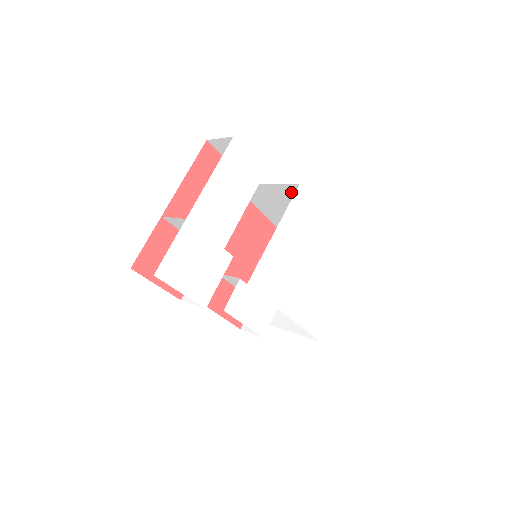
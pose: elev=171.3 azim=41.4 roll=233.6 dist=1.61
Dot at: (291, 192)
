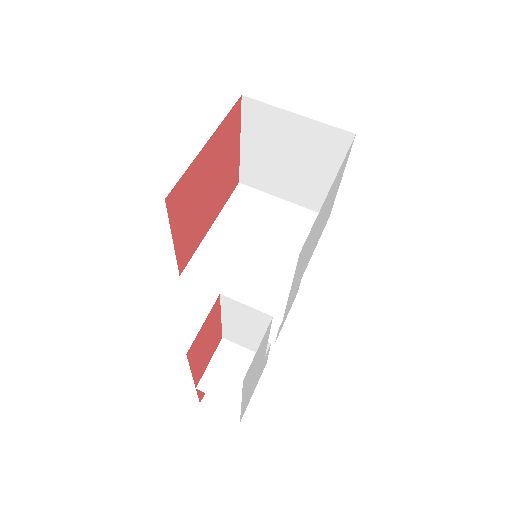
Dot at: occluded
